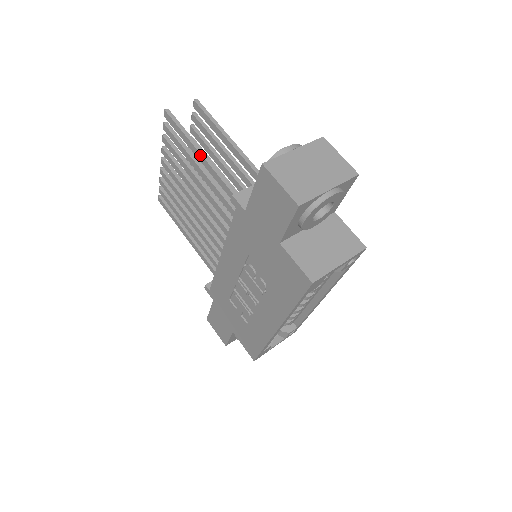
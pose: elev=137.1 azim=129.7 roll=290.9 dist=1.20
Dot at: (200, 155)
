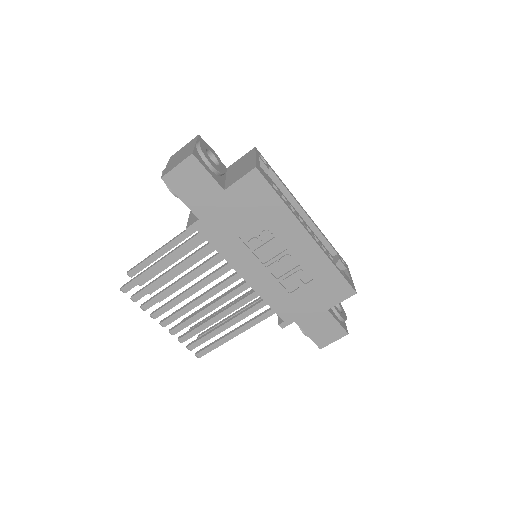
Dot at: (158, 264)
